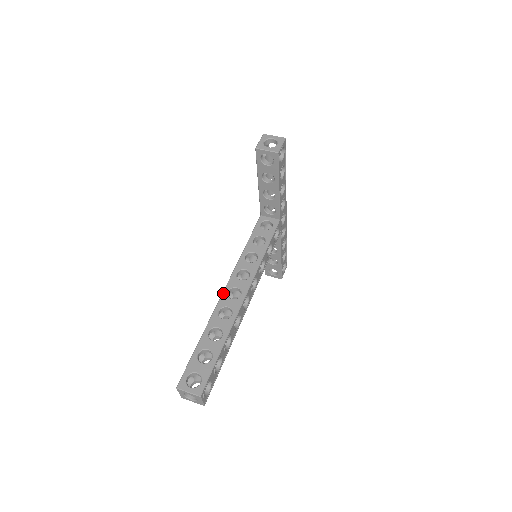
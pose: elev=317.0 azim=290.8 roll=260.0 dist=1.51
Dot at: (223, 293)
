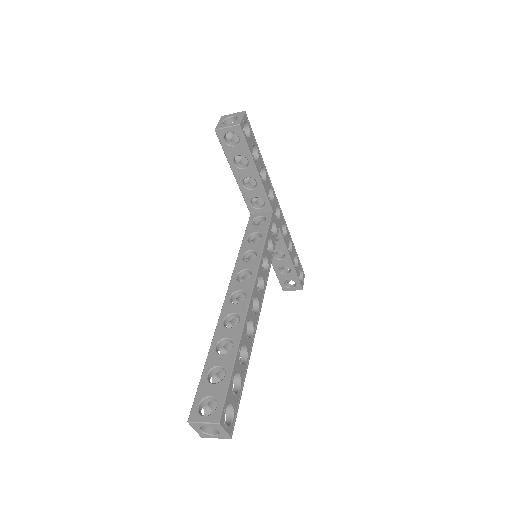
Dot at: (224, 301)
